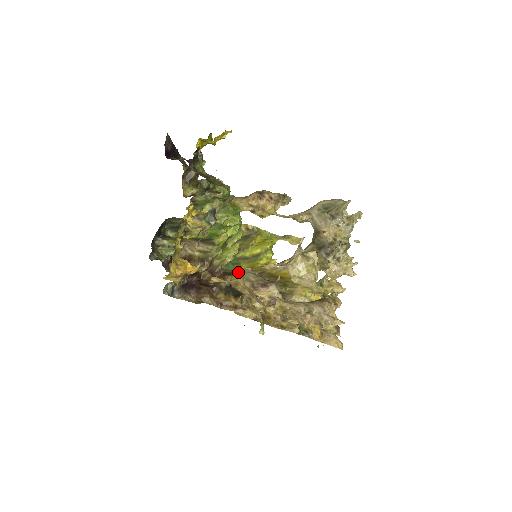
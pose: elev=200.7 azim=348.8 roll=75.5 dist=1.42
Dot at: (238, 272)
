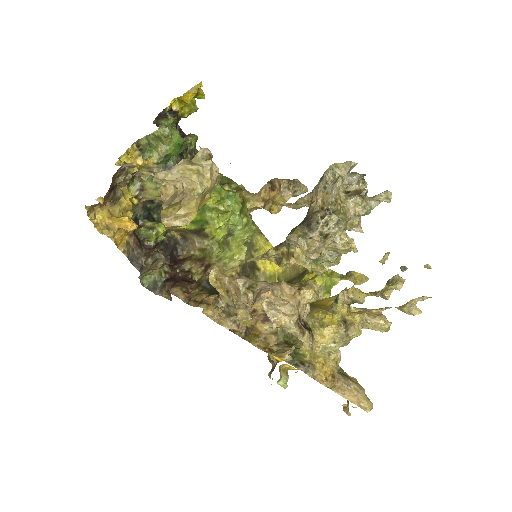
Dot at: occluded
